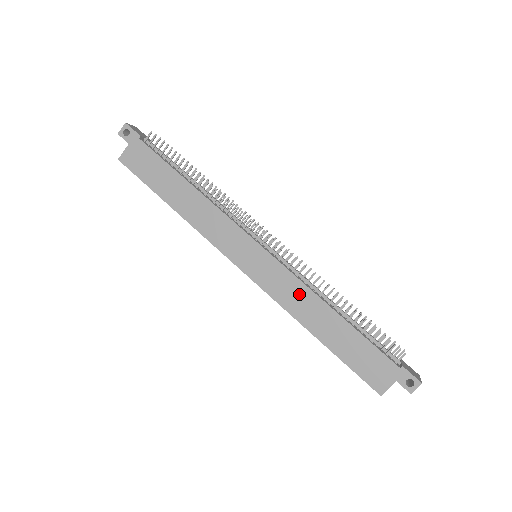
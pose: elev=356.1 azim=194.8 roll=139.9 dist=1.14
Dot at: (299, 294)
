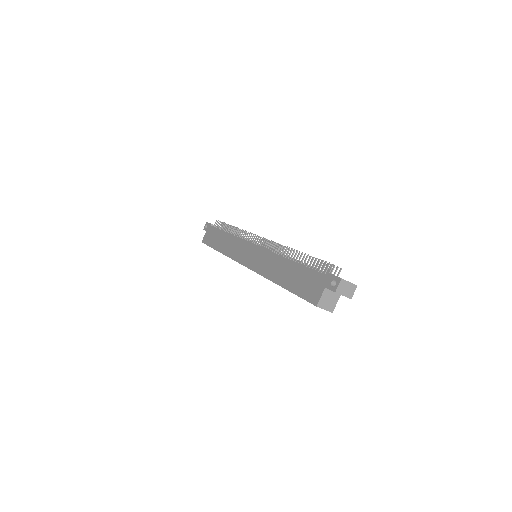
Dot at: (270, 261)
